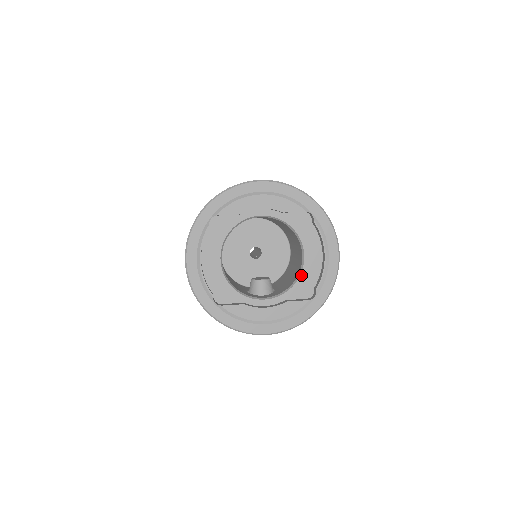
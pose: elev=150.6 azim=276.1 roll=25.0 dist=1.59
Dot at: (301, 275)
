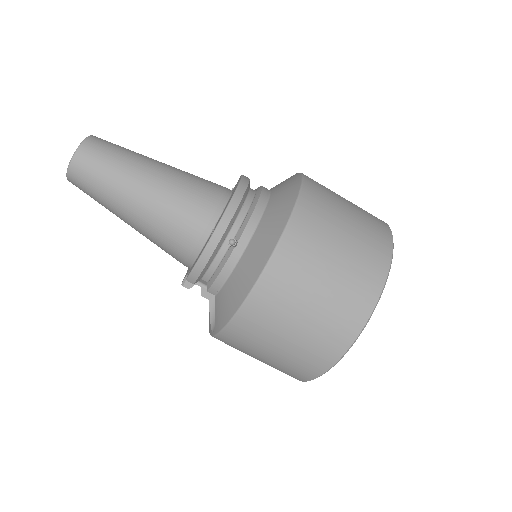
Dot at: occluded
